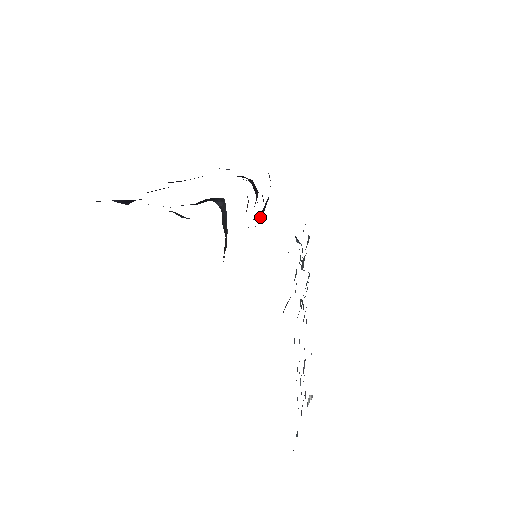
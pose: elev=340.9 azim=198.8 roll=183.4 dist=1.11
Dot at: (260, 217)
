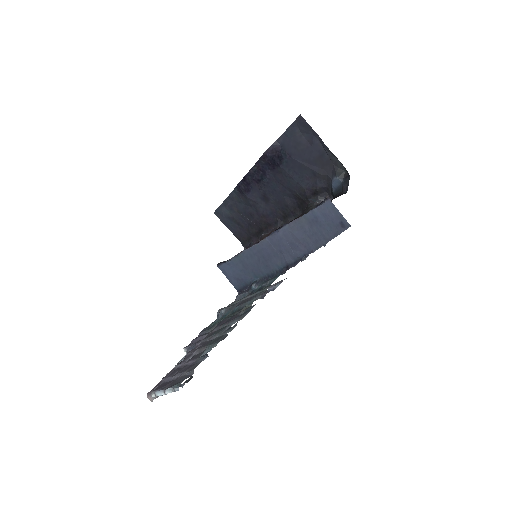
Dot at: (226, 261)
